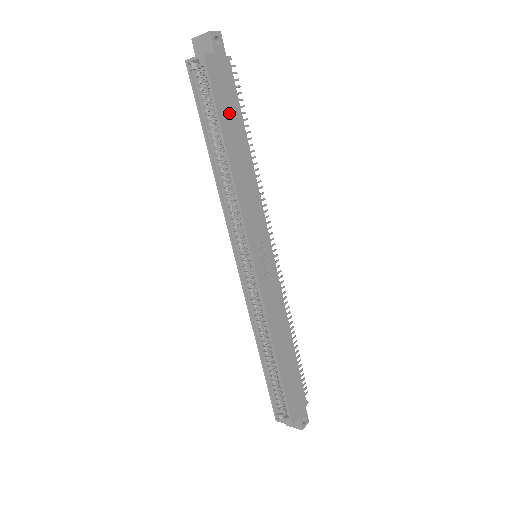
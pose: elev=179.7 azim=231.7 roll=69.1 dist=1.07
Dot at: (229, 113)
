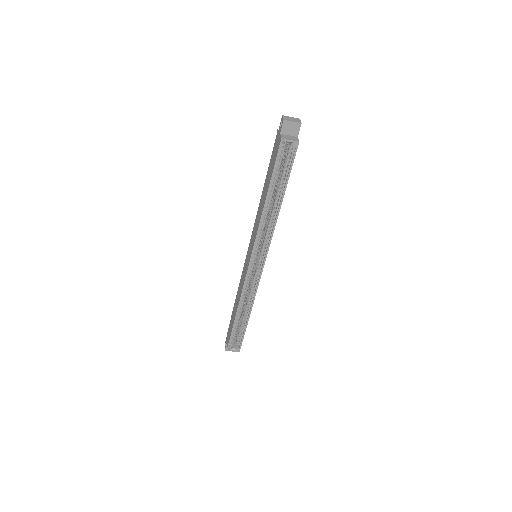
Dot at: occluded
